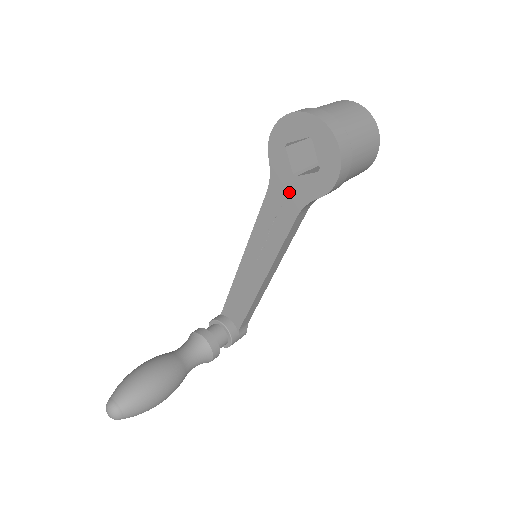
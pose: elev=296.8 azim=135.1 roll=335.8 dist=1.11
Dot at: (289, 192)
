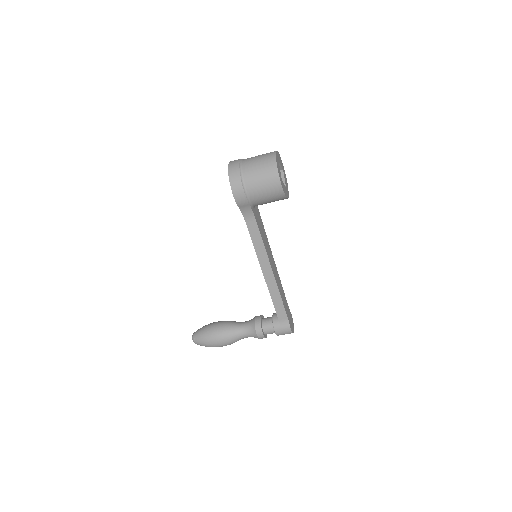
Dot at: occluded
